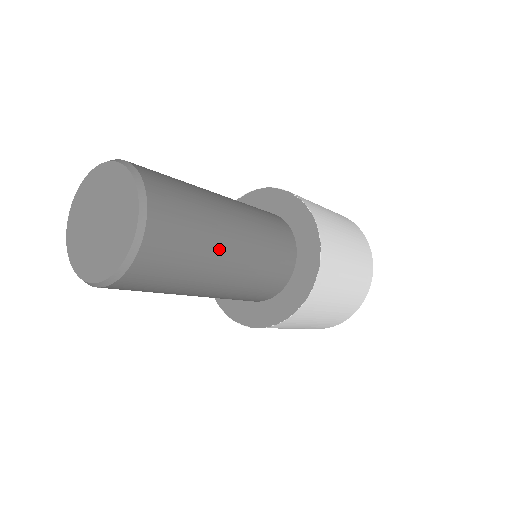
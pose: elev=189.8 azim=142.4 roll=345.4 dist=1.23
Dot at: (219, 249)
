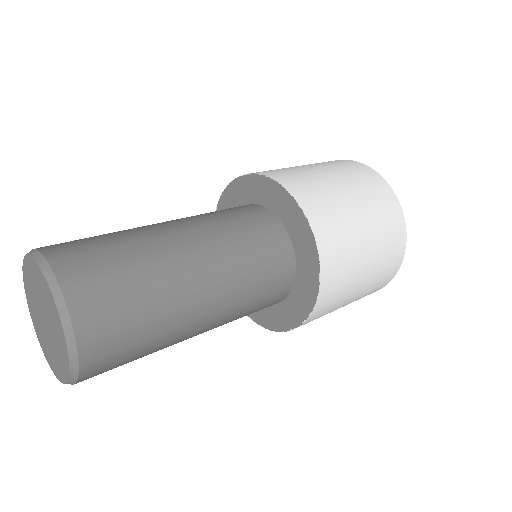
Dot at: (181, 332)
